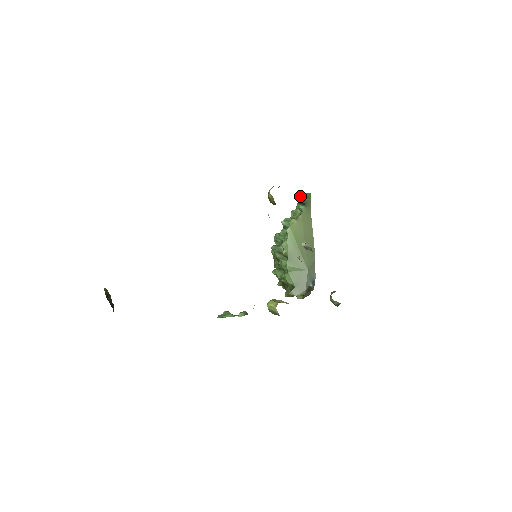
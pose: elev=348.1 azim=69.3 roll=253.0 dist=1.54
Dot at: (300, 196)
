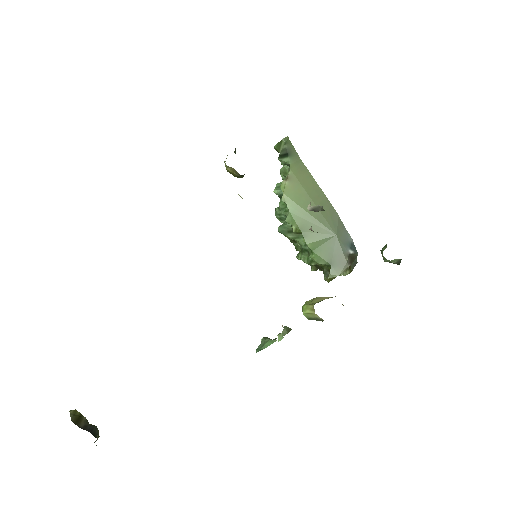
Dot at: (276, 147)
